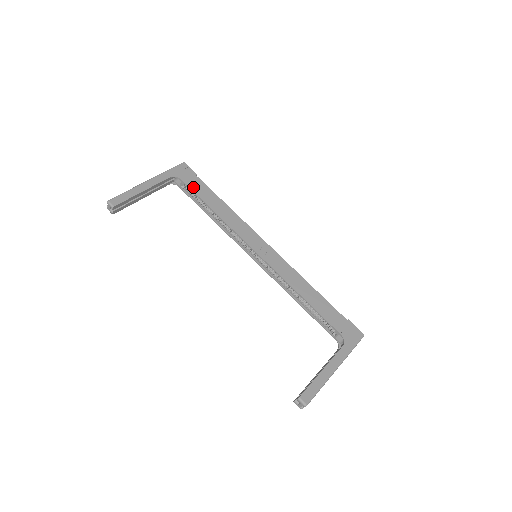
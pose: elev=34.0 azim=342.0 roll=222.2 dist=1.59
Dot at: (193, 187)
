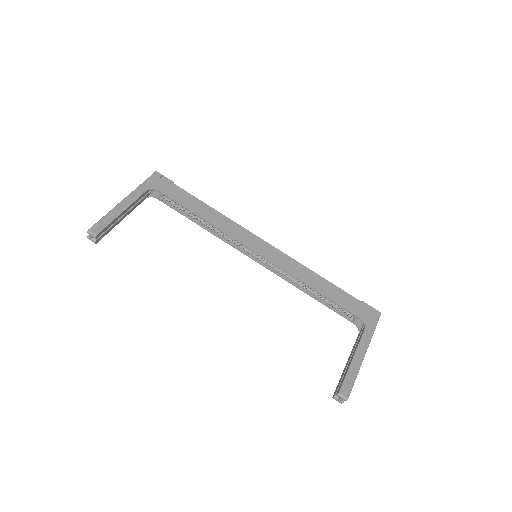
Dot at: (173, 196)
